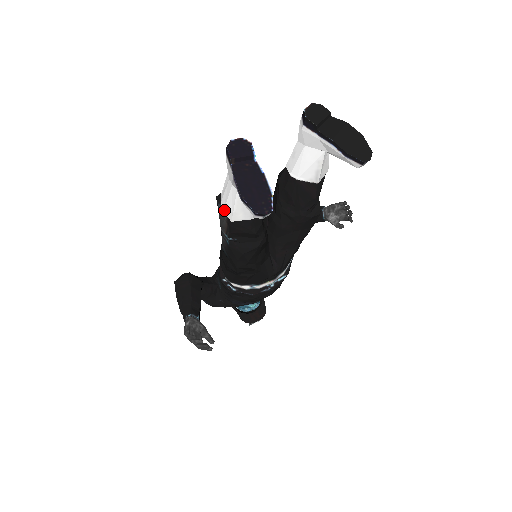
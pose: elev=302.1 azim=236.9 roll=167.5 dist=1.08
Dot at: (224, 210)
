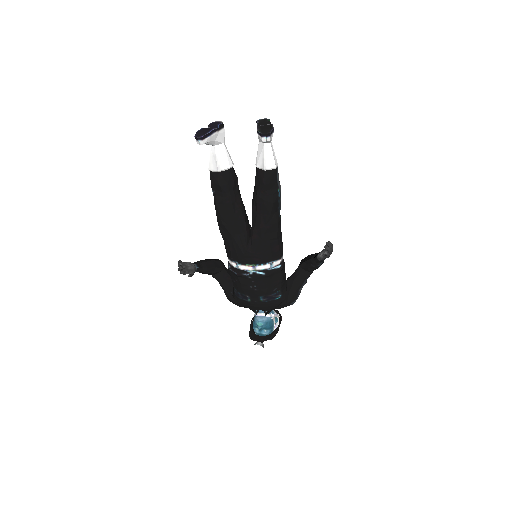
Dot at: occluded
